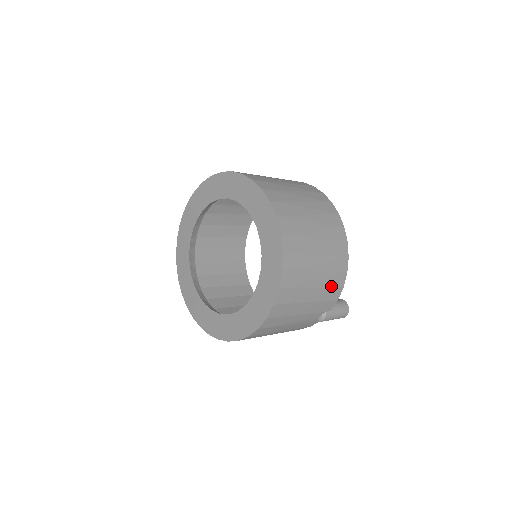
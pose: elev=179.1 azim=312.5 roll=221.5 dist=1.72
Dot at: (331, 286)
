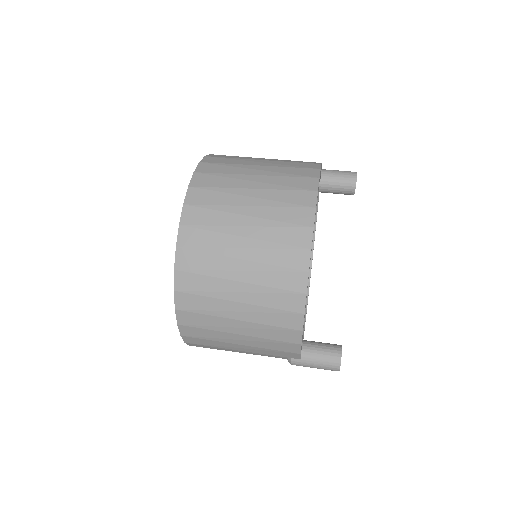
Dot at: (273, 339)
